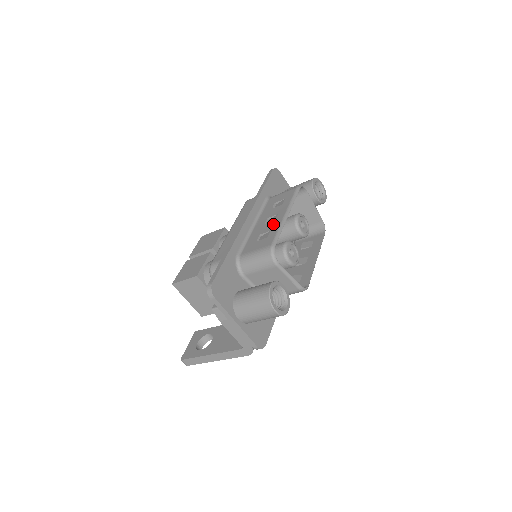
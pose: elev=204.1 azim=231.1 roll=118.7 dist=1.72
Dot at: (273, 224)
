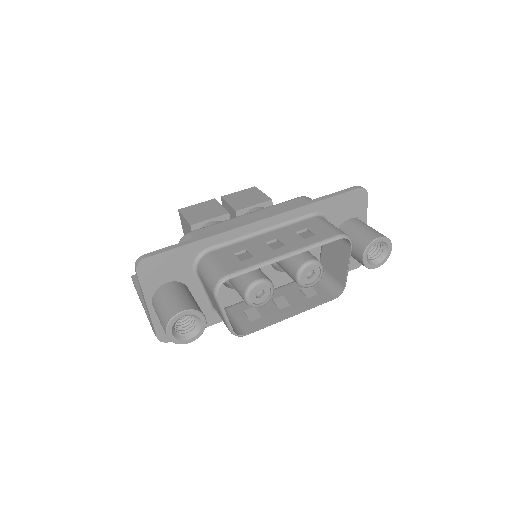
Dot at: (265, 252)
